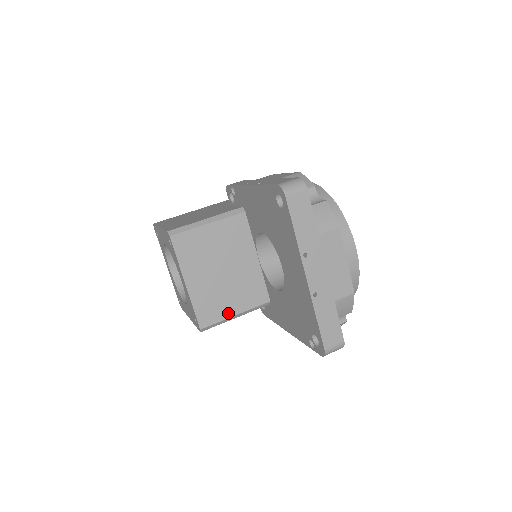
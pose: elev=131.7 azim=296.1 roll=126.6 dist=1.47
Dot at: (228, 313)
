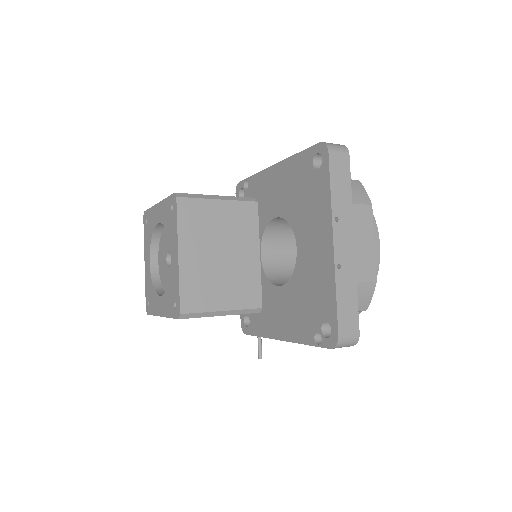
Dot at: (215, 305)
